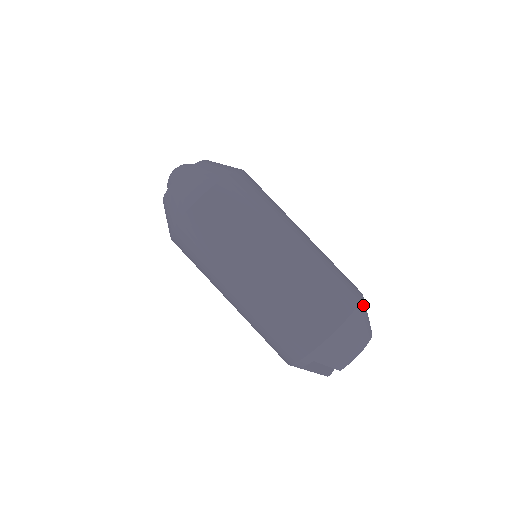
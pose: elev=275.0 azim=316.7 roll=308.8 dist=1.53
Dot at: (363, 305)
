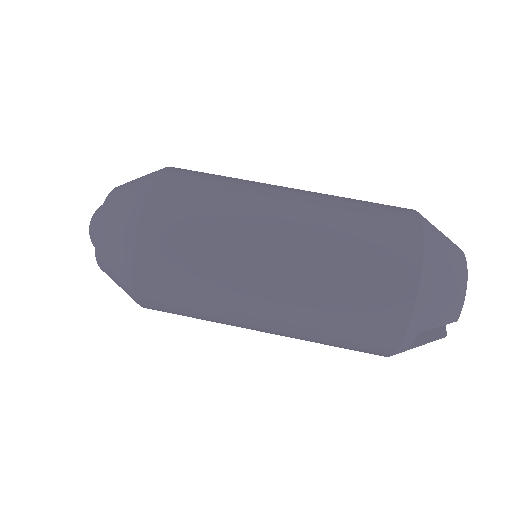
Dot at: (426, 222)
